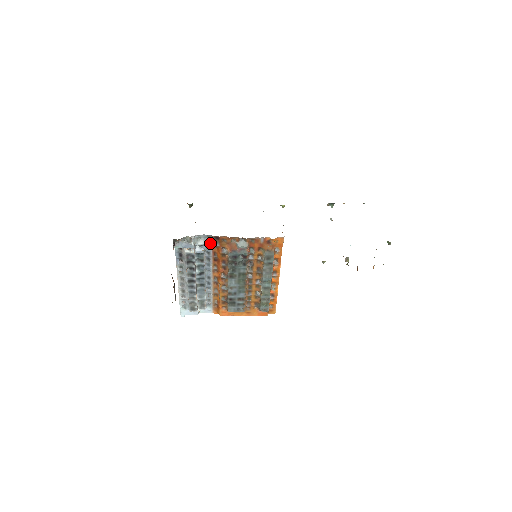
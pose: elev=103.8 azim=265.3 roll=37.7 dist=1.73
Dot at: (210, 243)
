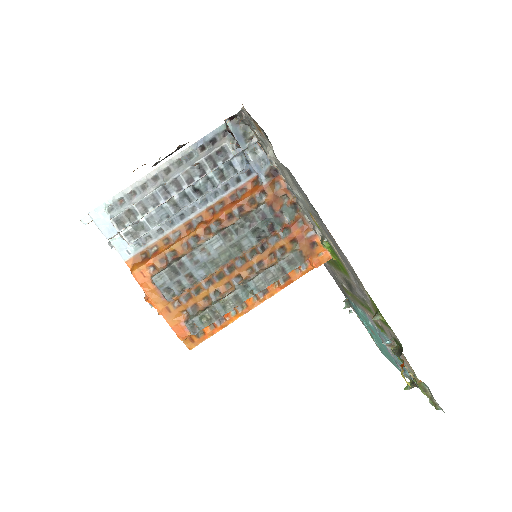
Dot at: (260, 170)
